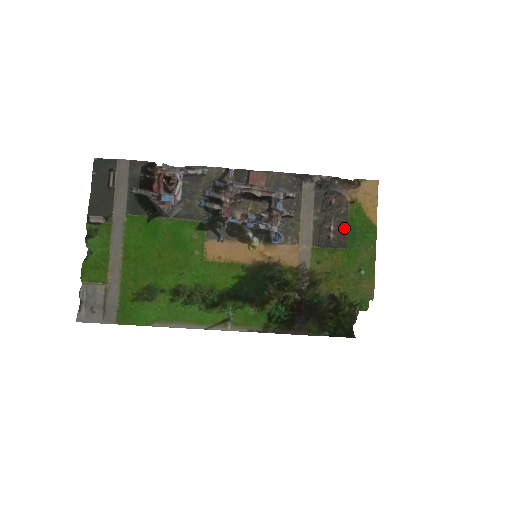
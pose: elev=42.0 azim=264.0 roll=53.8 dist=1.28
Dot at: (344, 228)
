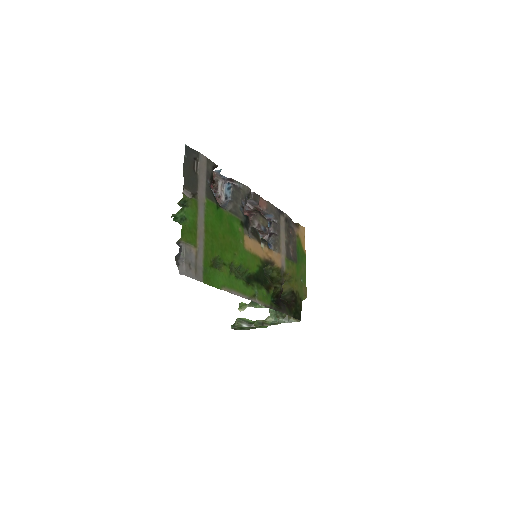
Dot at: (295, 251)
